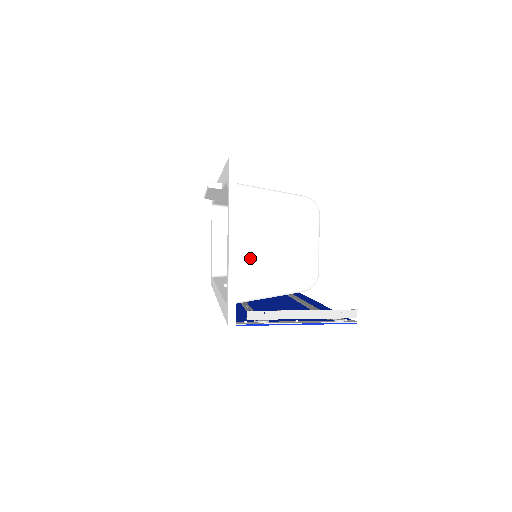
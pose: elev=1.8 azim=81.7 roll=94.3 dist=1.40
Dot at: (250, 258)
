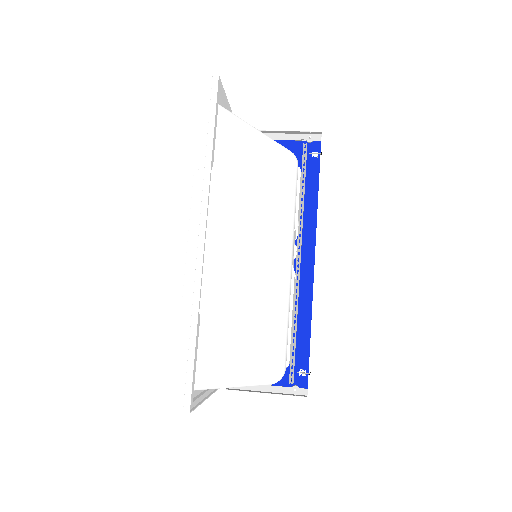
Dot at: occluded
